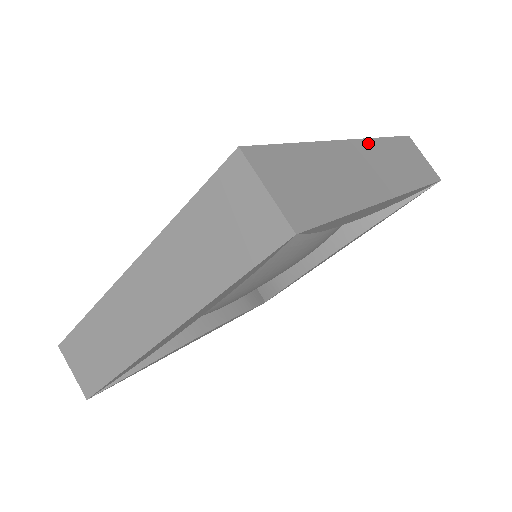
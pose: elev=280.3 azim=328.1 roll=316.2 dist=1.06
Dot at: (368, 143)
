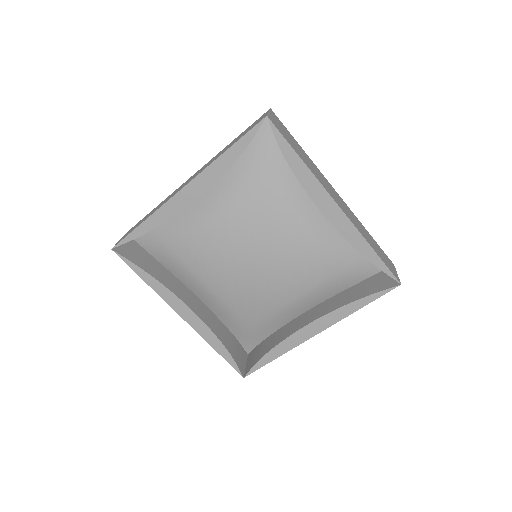
Dot at: (348, 208)
